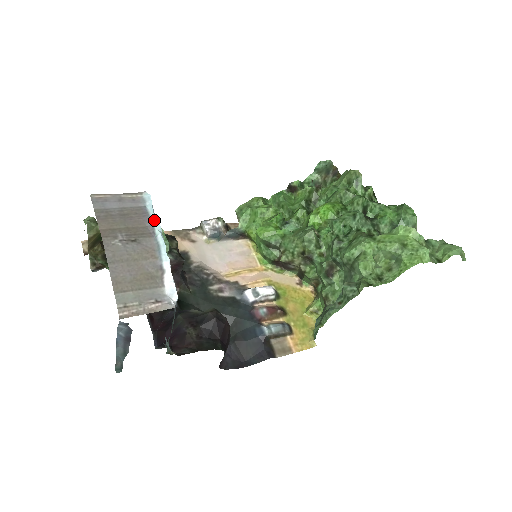
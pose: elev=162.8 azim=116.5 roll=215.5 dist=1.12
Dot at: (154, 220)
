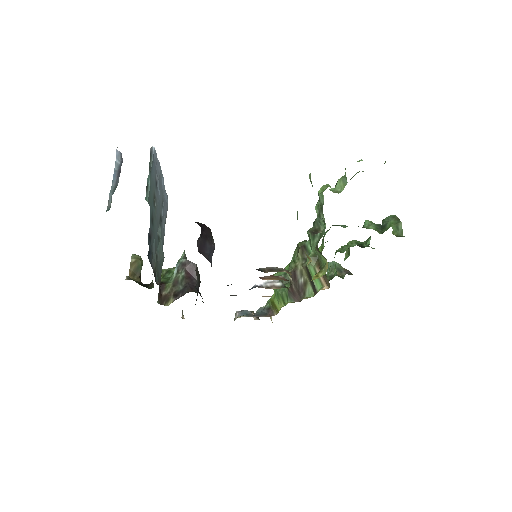
Dot at: occluded
